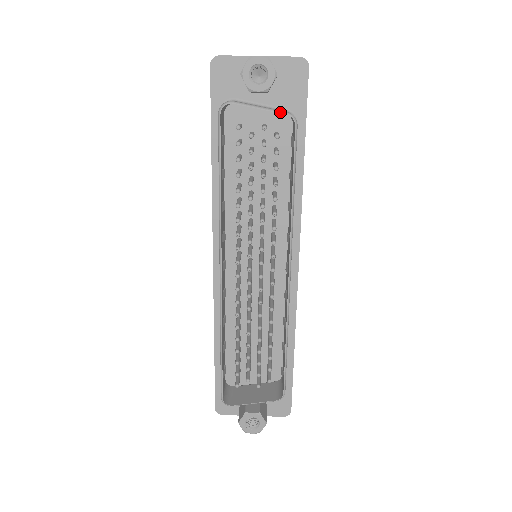
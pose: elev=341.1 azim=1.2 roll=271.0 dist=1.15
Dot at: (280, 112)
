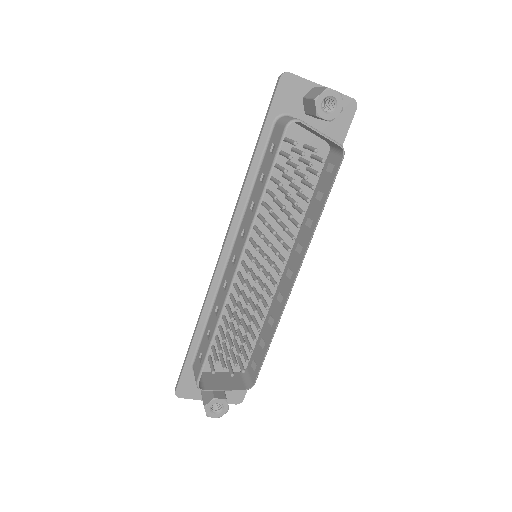
Dot at: (335, 142)
